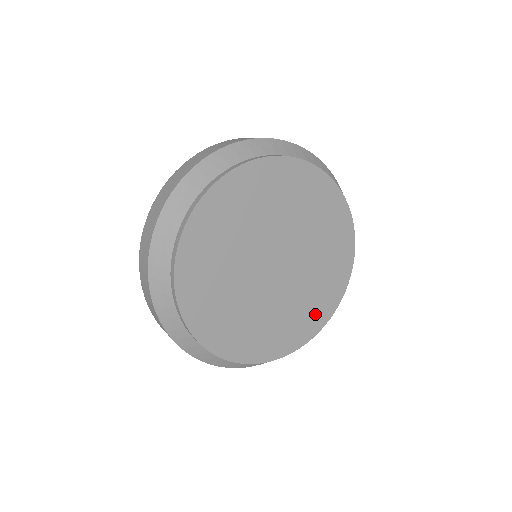
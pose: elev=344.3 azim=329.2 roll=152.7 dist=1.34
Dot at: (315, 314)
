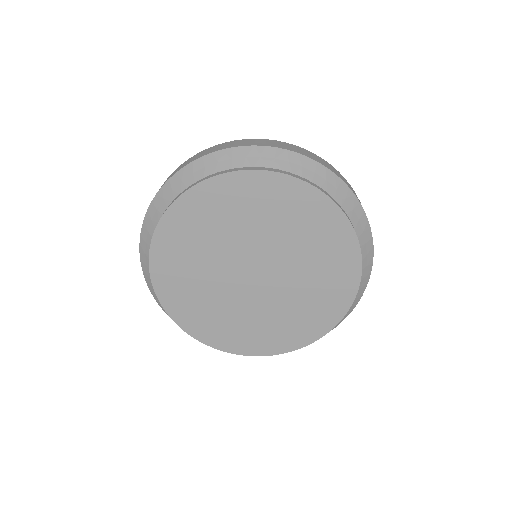
Dot at: (339, 271)
